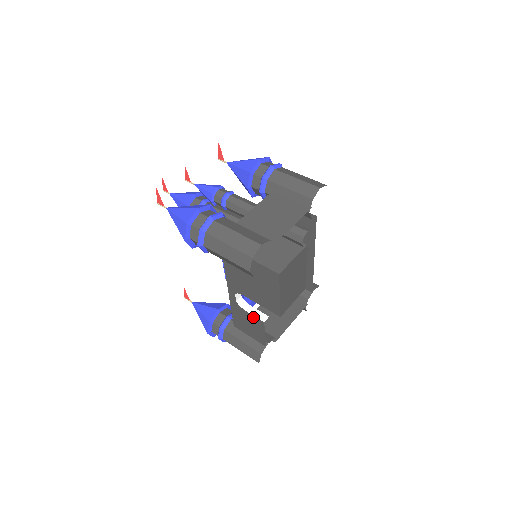
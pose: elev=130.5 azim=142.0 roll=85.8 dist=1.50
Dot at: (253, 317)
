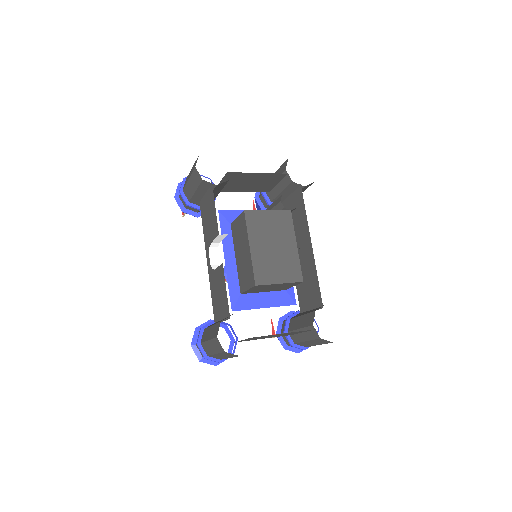
Dot at: (218, 270)
